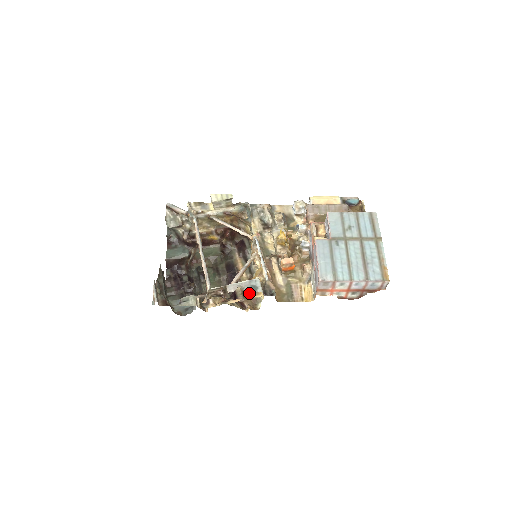
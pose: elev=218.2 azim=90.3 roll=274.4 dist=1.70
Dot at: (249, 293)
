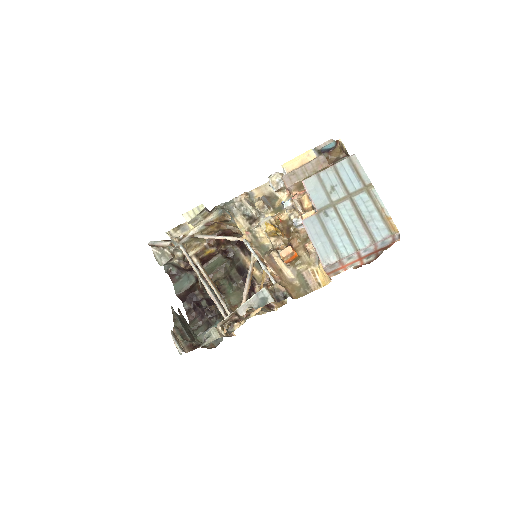
Dot at: occluded
